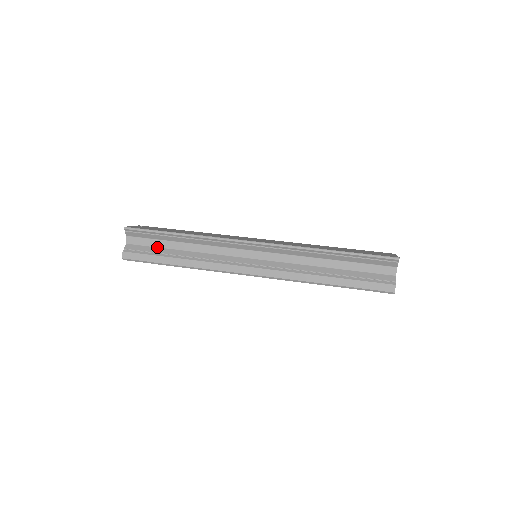
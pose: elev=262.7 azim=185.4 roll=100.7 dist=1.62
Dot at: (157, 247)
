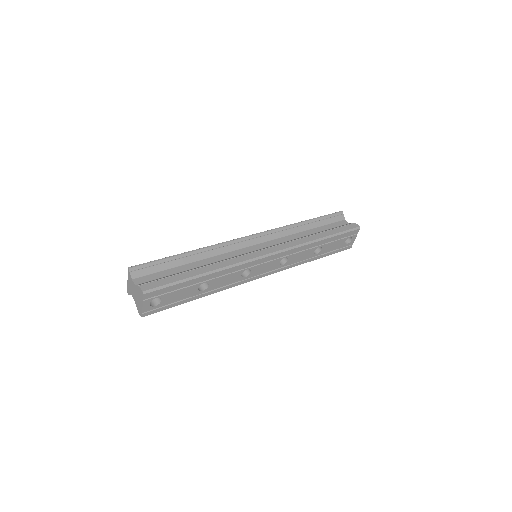
Dot at: (170, 275)
